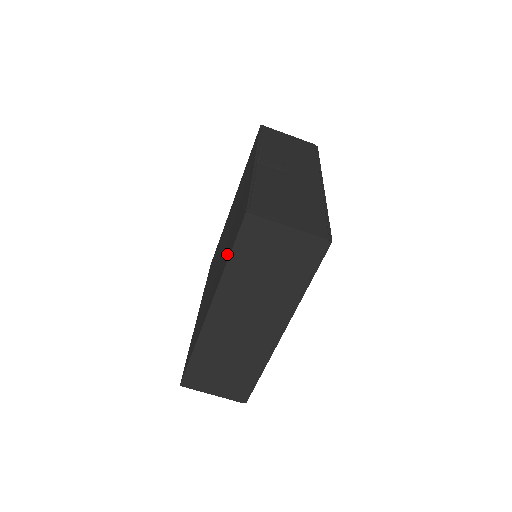
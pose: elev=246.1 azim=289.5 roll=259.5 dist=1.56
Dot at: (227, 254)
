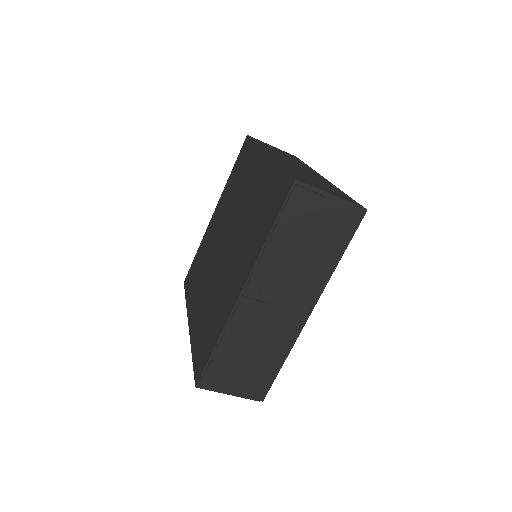
Dot at: (198, 336)
